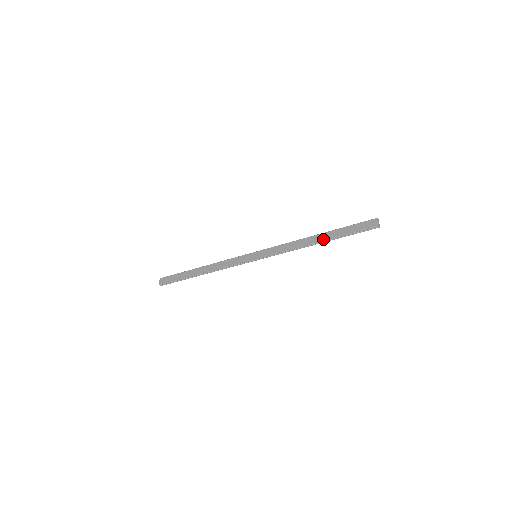
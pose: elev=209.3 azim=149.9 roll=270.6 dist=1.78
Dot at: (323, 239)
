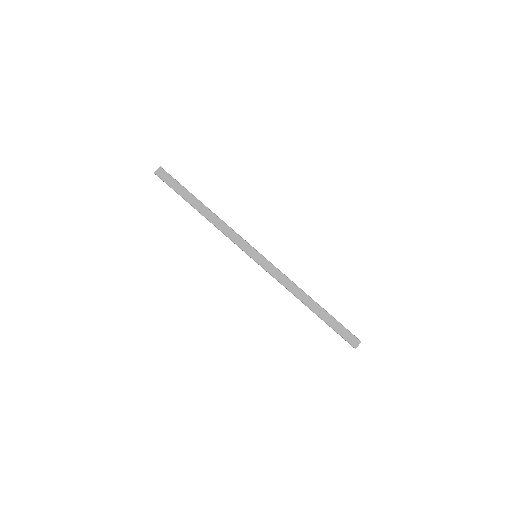
Dot at: (313, 310)
